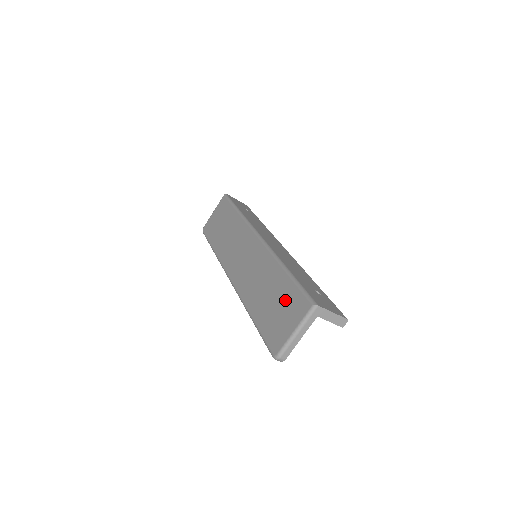
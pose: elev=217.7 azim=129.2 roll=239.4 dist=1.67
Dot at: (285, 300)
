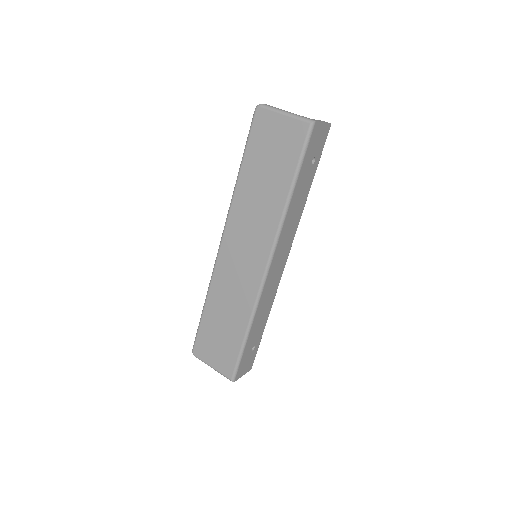
Dot at: (226, 347)
